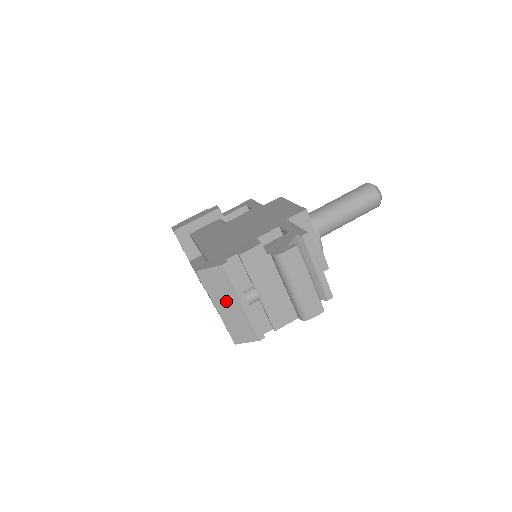
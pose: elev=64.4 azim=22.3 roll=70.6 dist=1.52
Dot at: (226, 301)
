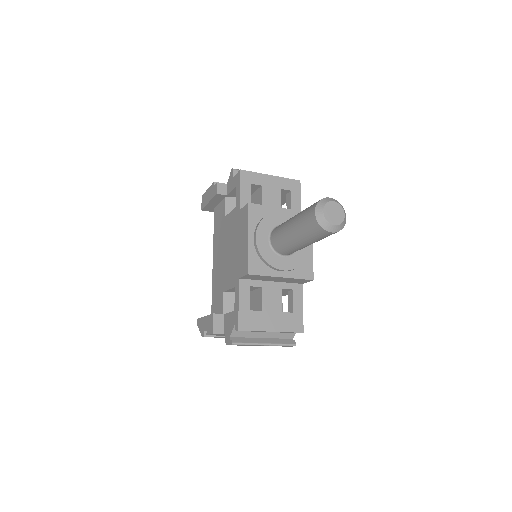
Dot at: occluded
